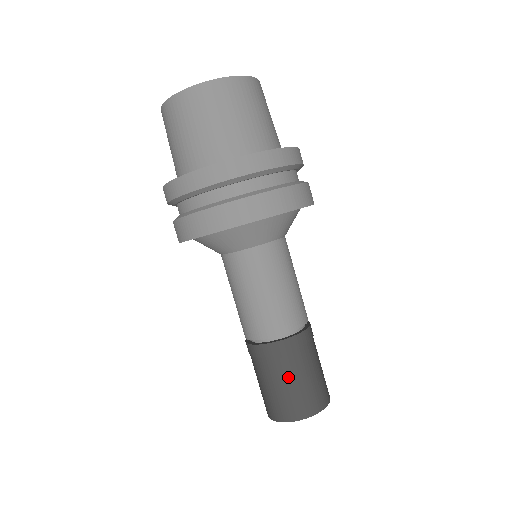
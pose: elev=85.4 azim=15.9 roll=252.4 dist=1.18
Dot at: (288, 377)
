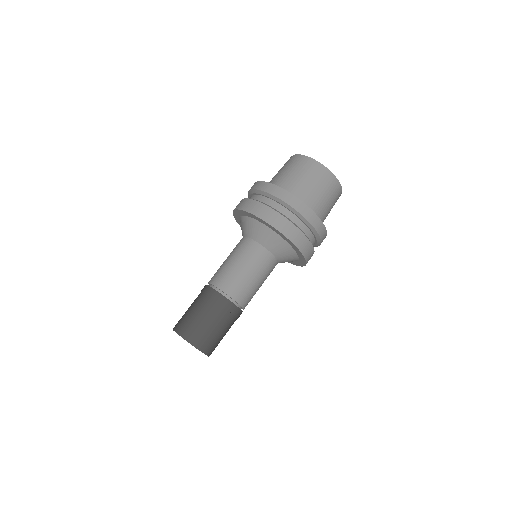
Dot at: (202, 312)
